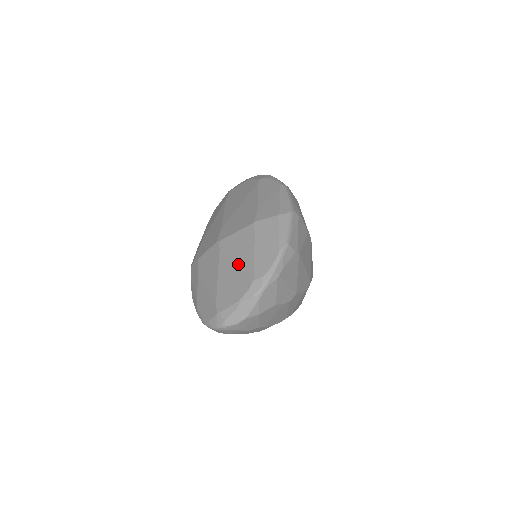
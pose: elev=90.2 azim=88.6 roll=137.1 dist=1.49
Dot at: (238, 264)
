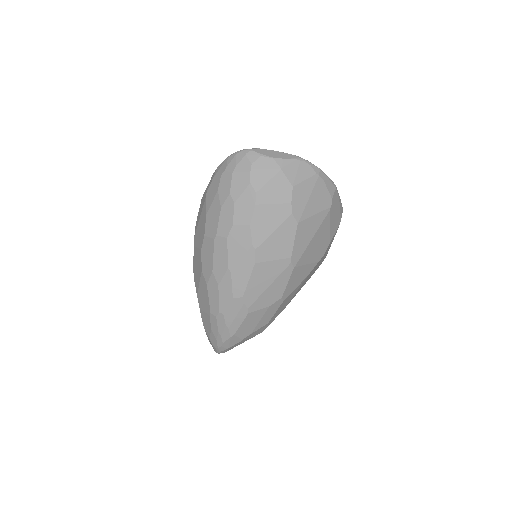
Dot at: occluded
